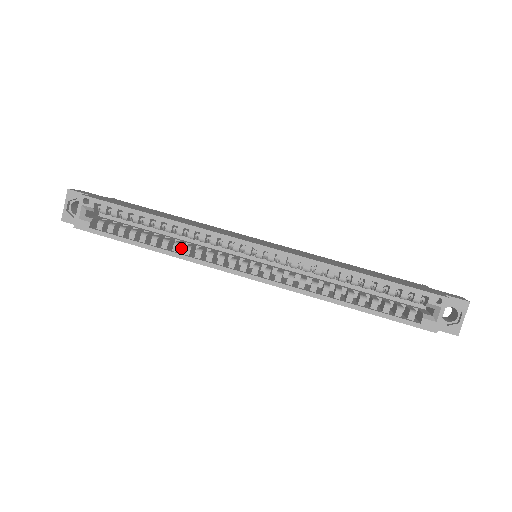
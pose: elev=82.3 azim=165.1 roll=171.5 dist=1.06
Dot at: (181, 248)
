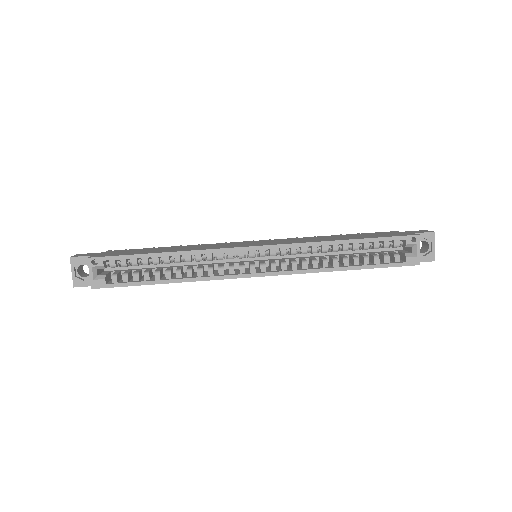
Dot at: (192, 272)
